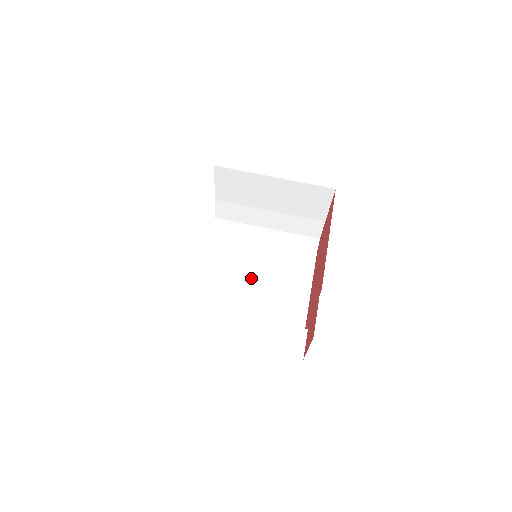
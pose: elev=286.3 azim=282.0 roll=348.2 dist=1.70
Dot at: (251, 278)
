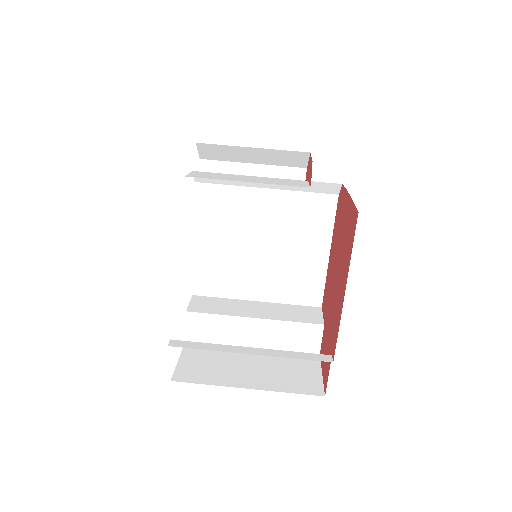
Dot at: (256, 243)
